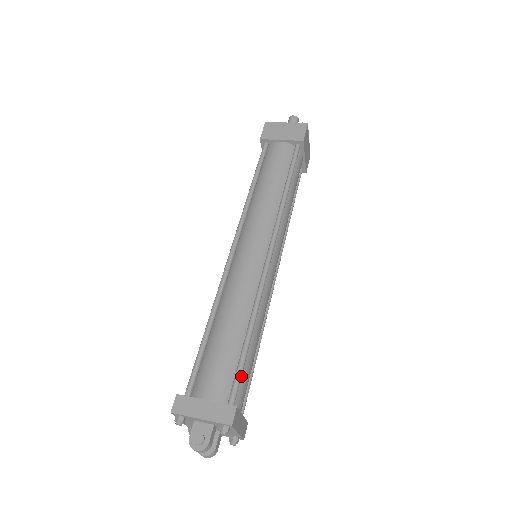
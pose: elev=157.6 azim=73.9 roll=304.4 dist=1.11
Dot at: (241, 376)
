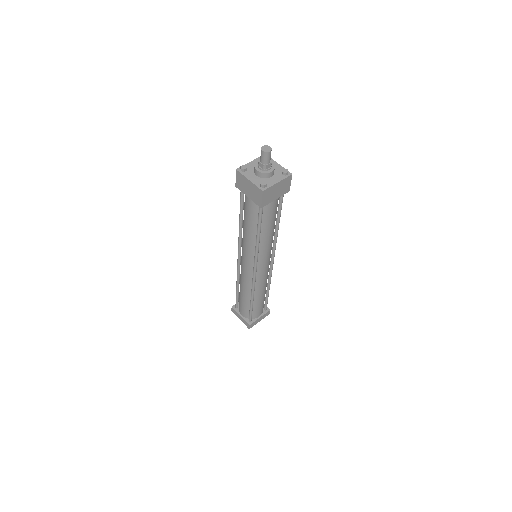
Dot at: (254, 311)
